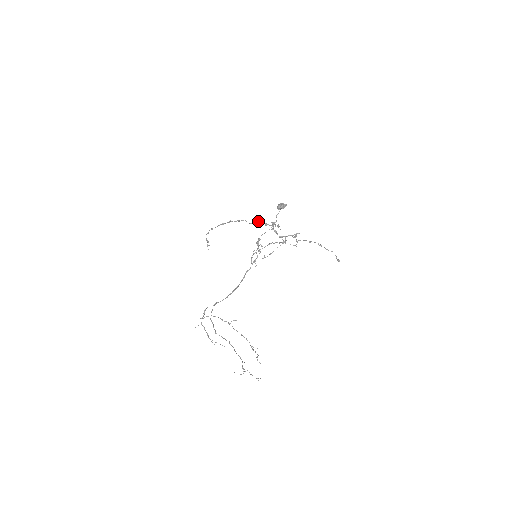
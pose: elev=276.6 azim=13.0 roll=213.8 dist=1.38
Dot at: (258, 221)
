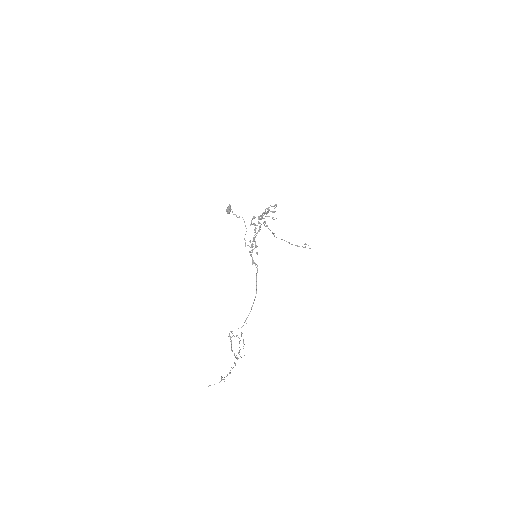
Dot at: occluded
